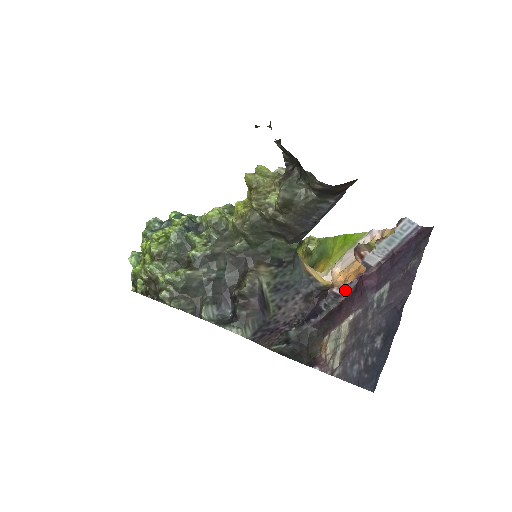
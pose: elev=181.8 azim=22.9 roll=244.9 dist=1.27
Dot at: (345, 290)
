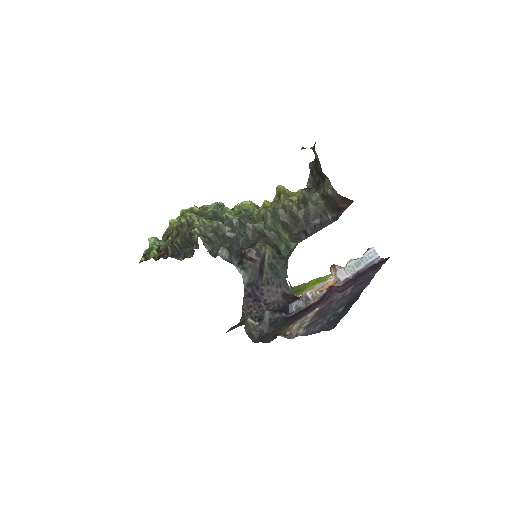
Dot at: (315, 296)
